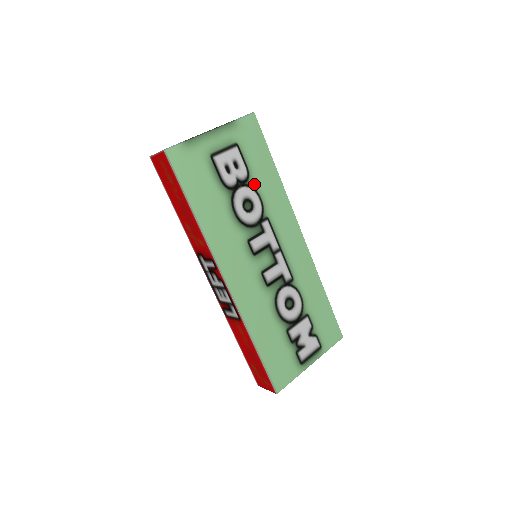
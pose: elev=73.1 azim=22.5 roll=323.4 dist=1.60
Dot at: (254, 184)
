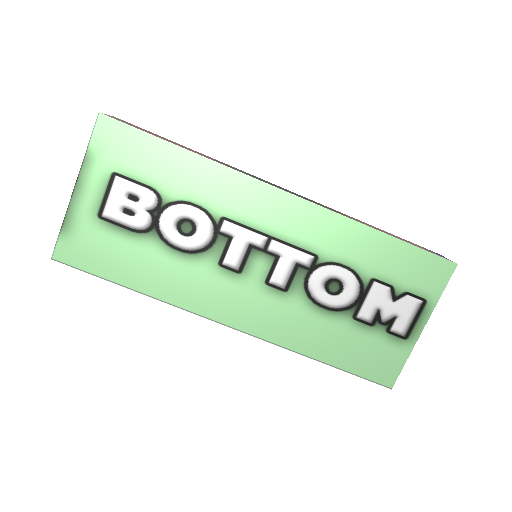
Dot at: (173, 196)
